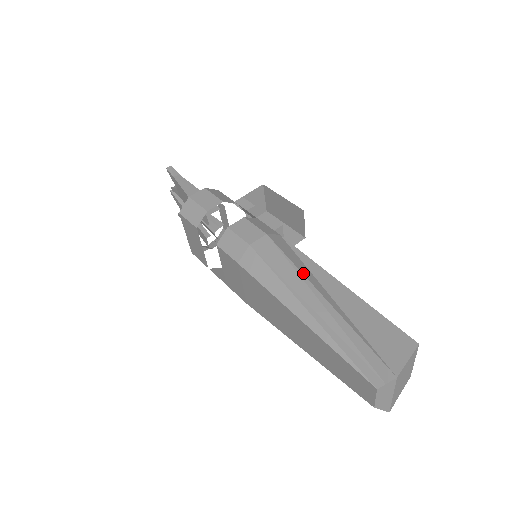
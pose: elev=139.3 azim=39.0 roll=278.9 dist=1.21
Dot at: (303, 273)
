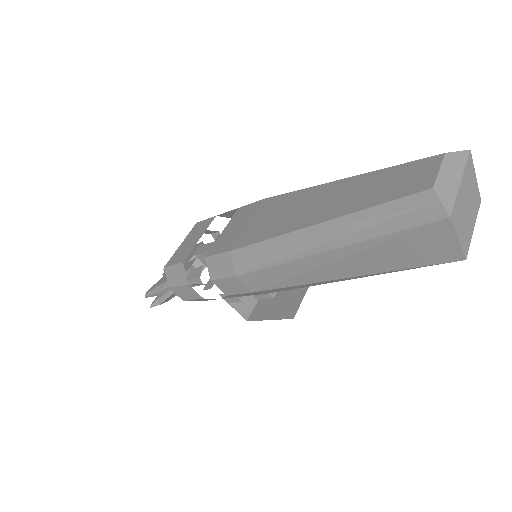
Dot at: occluded
